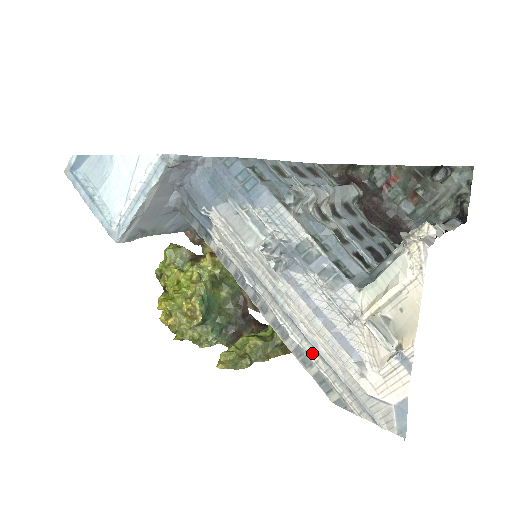
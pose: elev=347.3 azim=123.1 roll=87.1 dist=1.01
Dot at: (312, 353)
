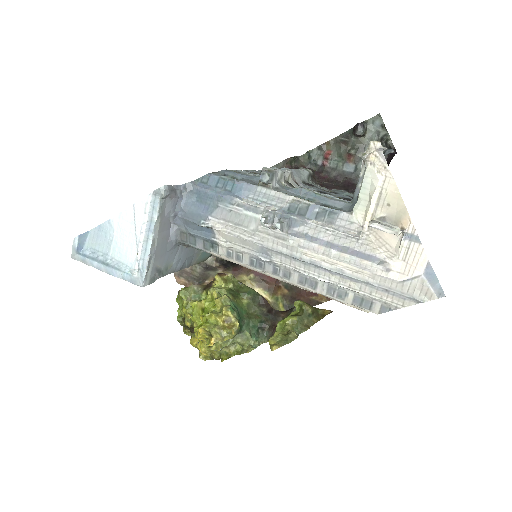
Dot at: (342, 282)
